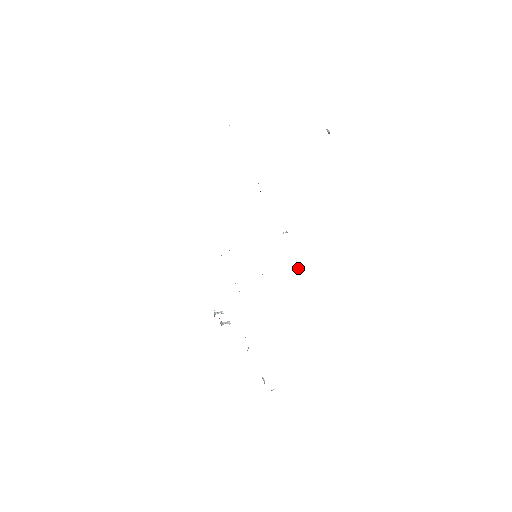
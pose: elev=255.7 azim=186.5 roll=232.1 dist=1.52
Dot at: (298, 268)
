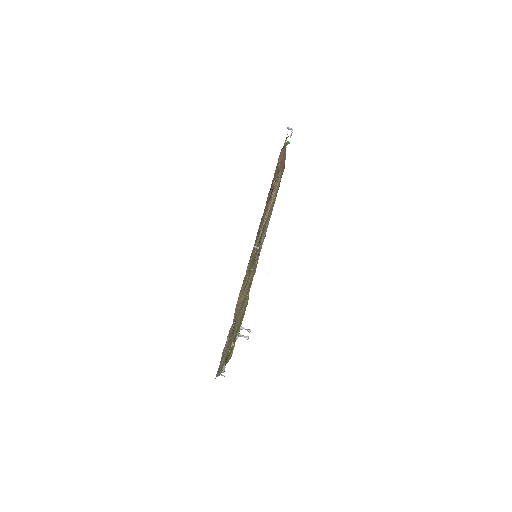
Dot at: (257, 247)
